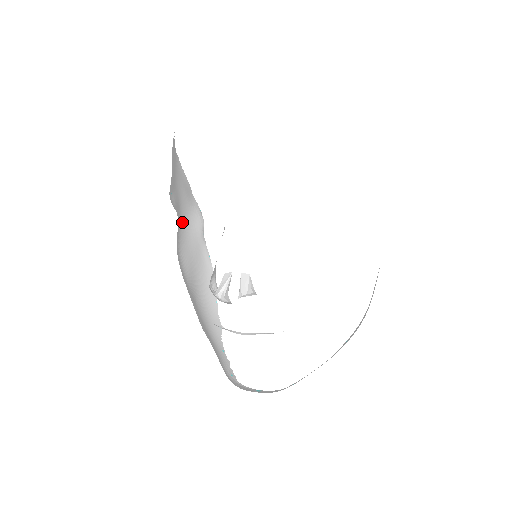
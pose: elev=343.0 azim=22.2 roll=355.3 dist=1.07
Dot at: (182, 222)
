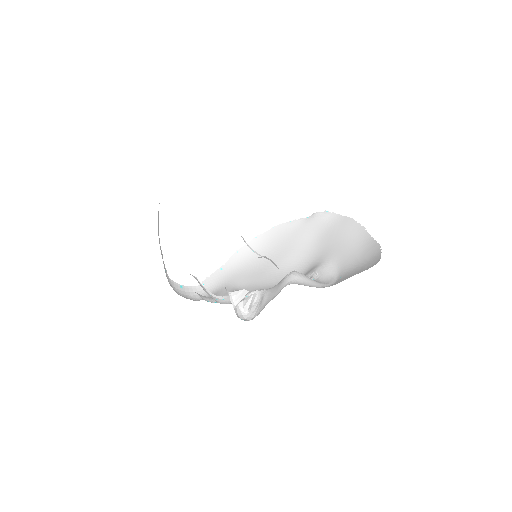
Dot at: occluded
